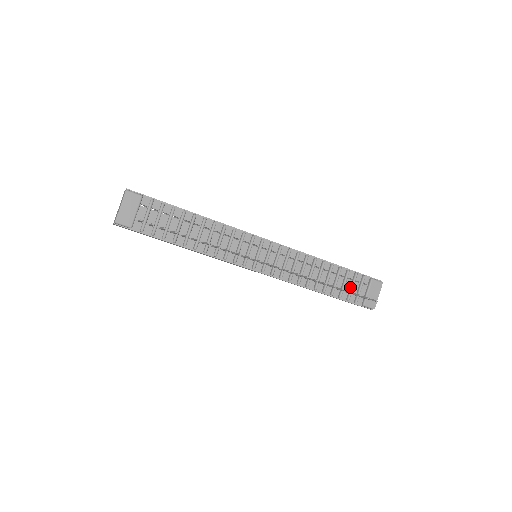
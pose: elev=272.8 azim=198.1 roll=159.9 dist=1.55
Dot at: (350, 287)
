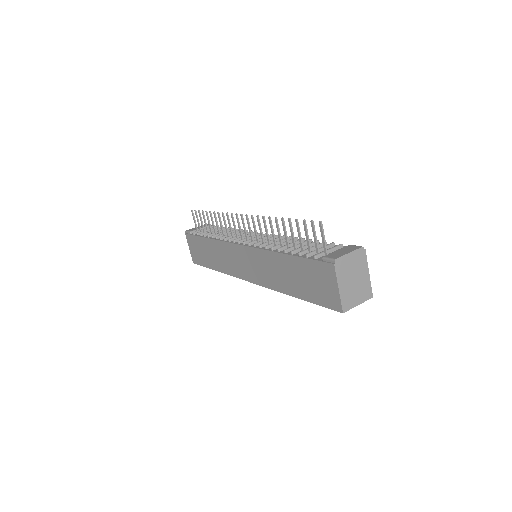
Dot at: occluded
